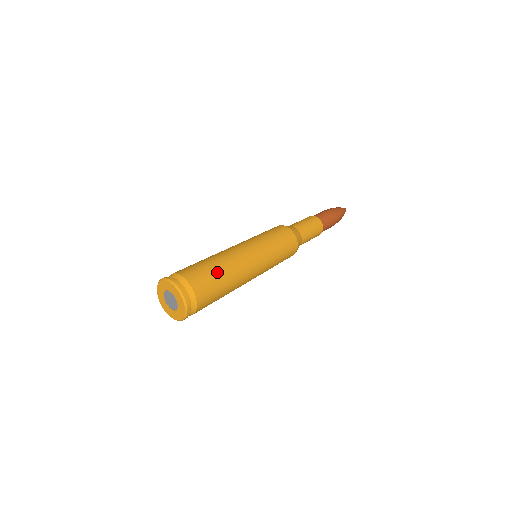
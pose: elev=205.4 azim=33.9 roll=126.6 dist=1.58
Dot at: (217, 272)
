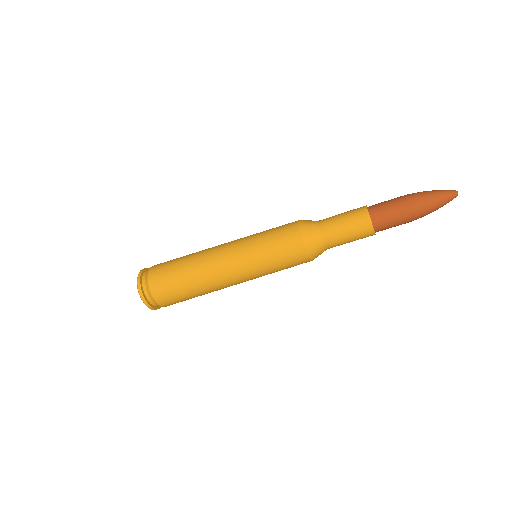
Dot at: (178, 265)
